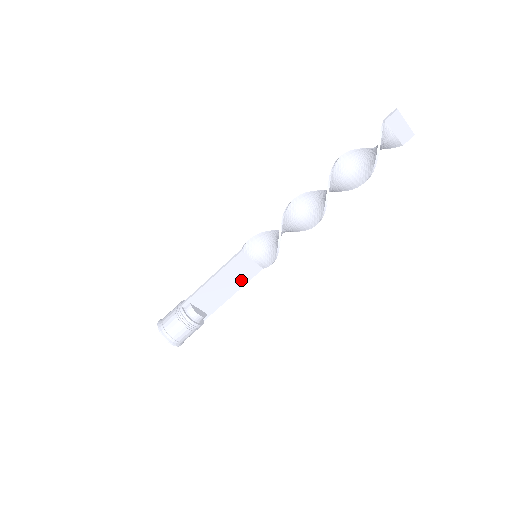
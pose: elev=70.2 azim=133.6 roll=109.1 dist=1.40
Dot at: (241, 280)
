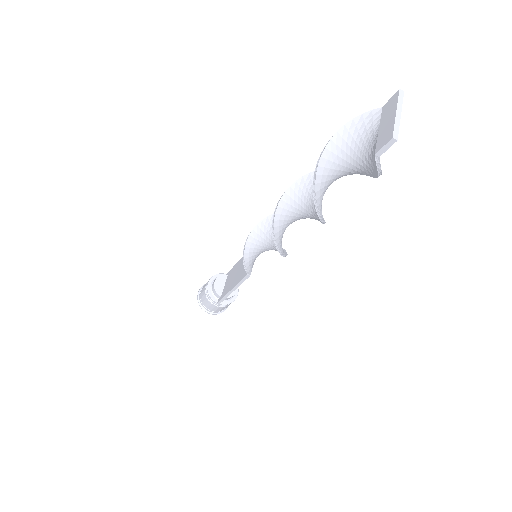
Dot at: occluded
